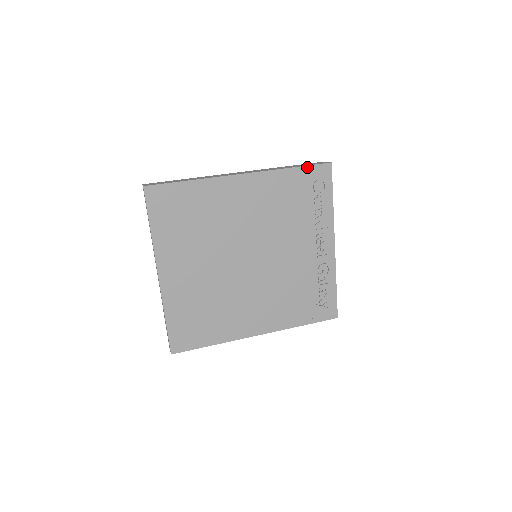
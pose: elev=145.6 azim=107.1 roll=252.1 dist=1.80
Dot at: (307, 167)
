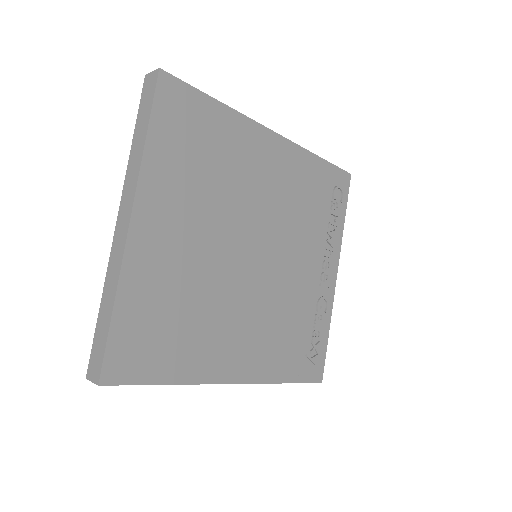
Dot at: (332, 165)
